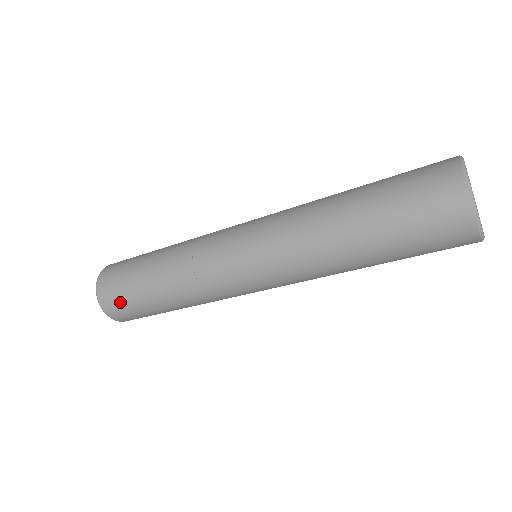
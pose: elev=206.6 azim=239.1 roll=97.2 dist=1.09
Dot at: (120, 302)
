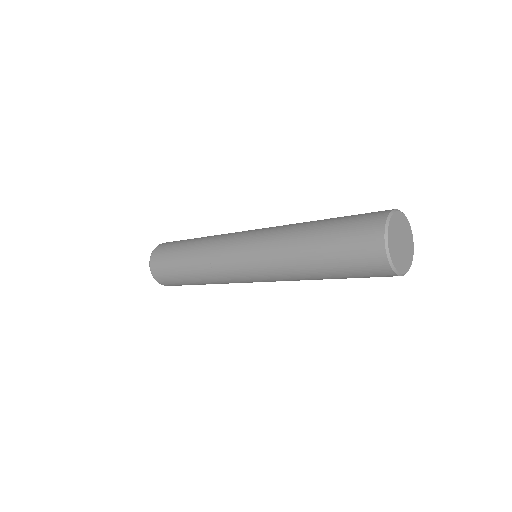
Dot at: (170, 282)
